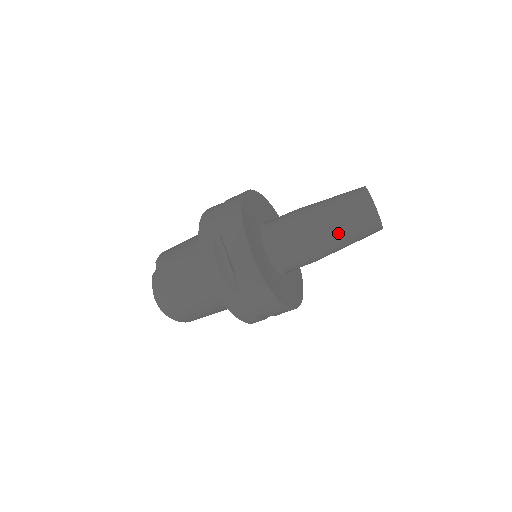
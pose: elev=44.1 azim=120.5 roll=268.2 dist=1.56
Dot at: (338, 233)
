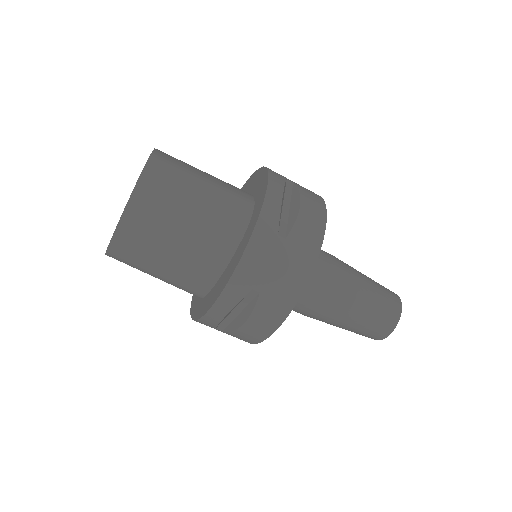
Dot at: (368, 299)
